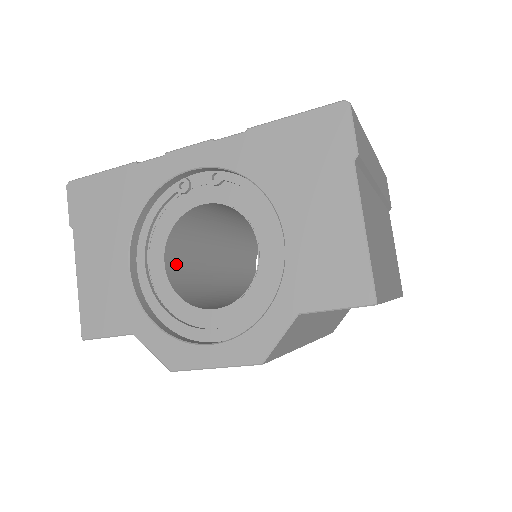
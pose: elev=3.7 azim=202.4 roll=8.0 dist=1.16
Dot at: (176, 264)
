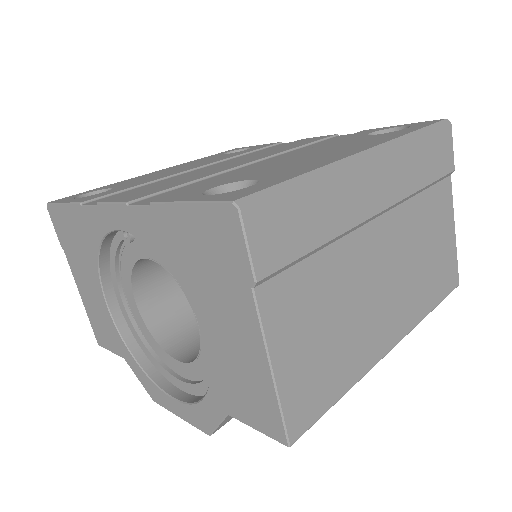
Dot at: (154, 292)
